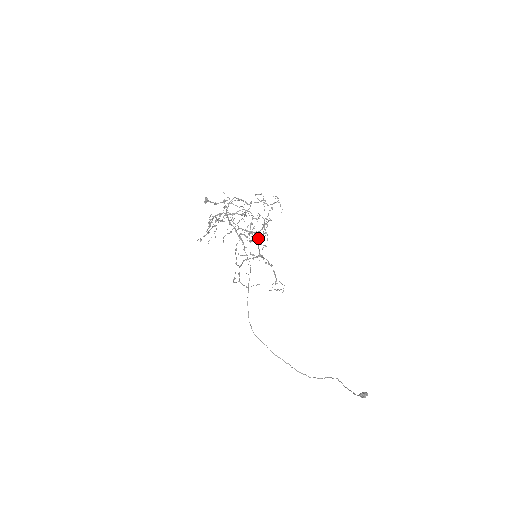
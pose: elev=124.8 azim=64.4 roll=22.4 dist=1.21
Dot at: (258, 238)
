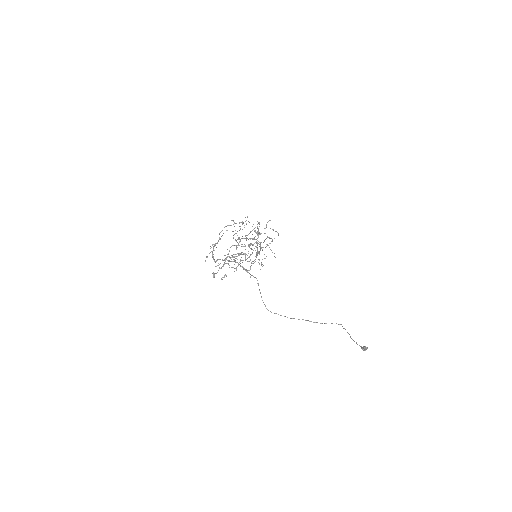
Dot at: occluded
